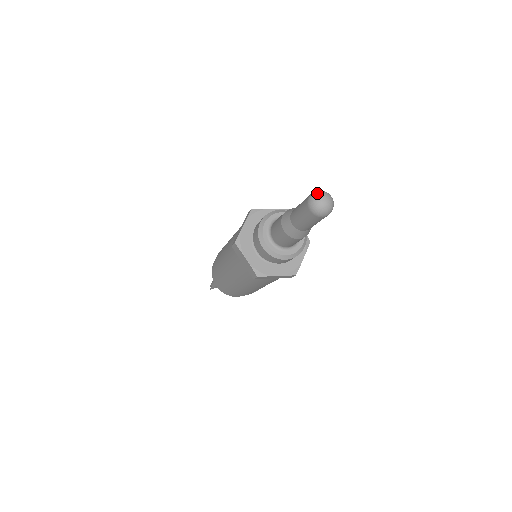
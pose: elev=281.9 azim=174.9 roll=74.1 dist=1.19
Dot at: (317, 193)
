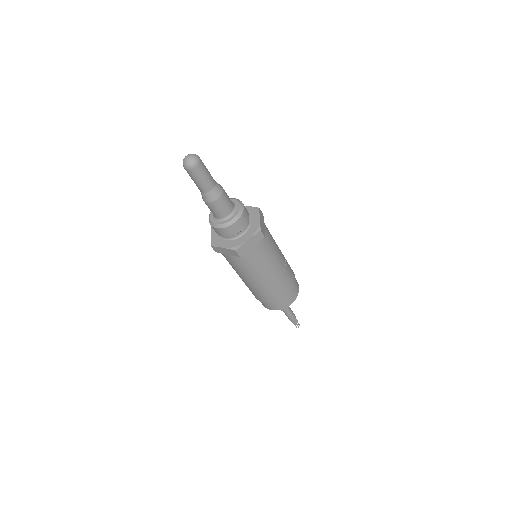
Dot at: (189, 154)
